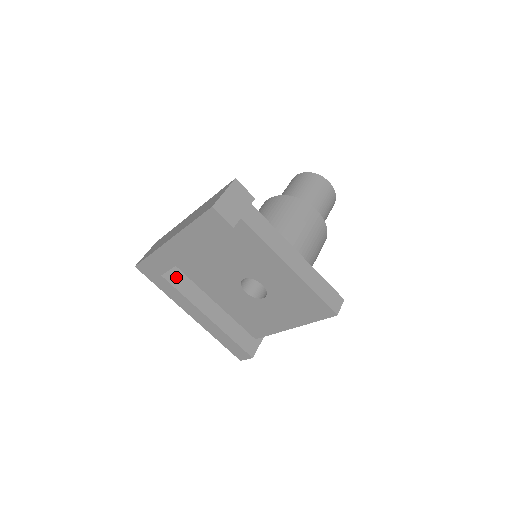
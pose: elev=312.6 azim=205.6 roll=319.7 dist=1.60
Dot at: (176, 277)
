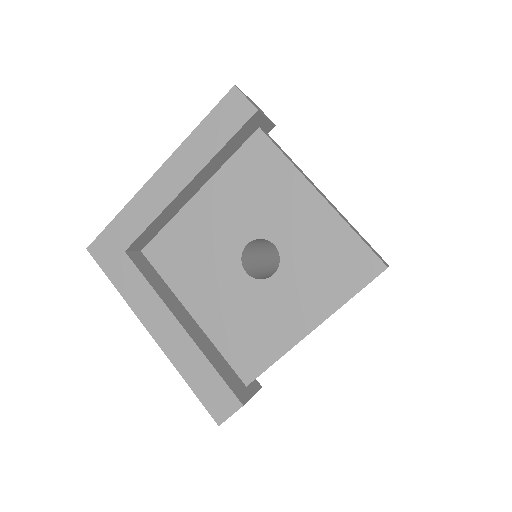
Dot at: (144, 265)
